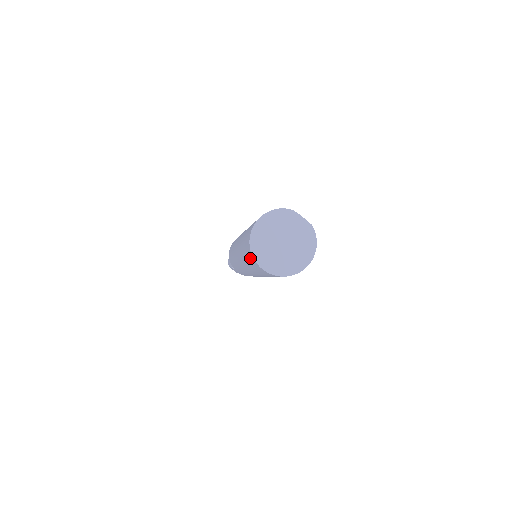
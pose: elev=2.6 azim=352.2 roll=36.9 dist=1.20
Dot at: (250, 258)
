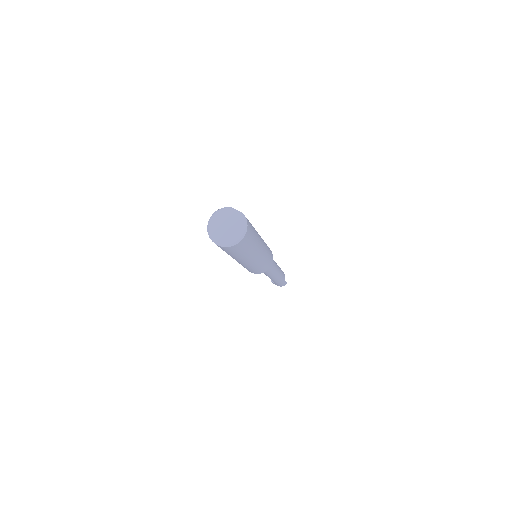
Dot at: occluded
